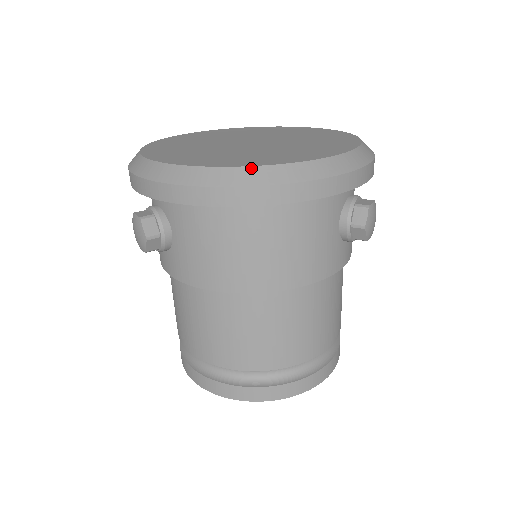
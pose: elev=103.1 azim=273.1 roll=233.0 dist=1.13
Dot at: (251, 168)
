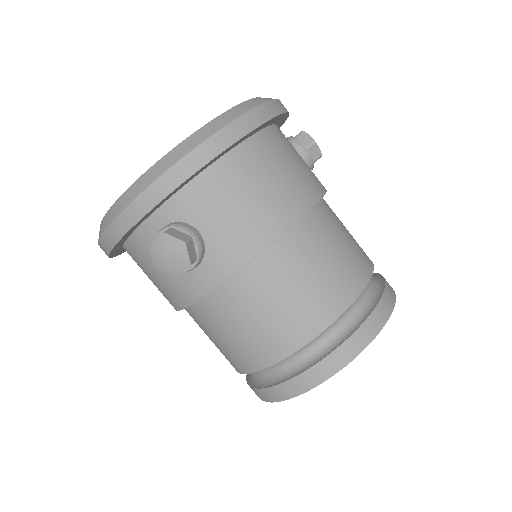
Dot at: (227, 112)
